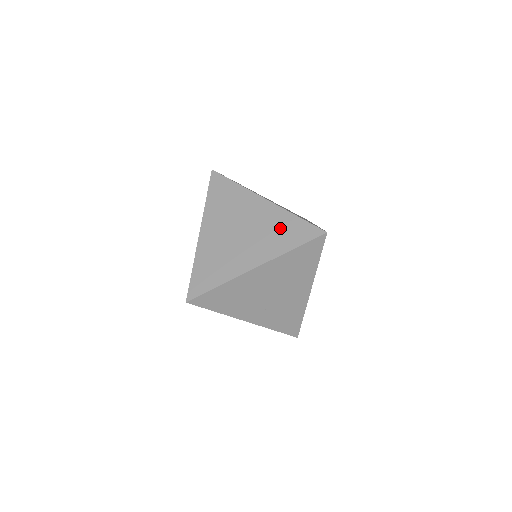
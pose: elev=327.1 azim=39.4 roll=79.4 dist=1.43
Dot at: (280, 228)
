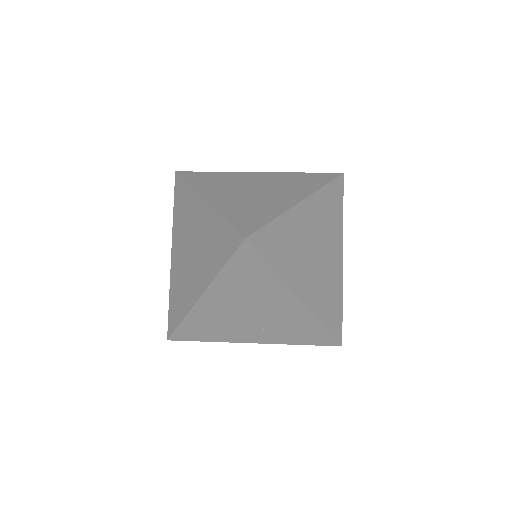
Dot at: (213, 239)
